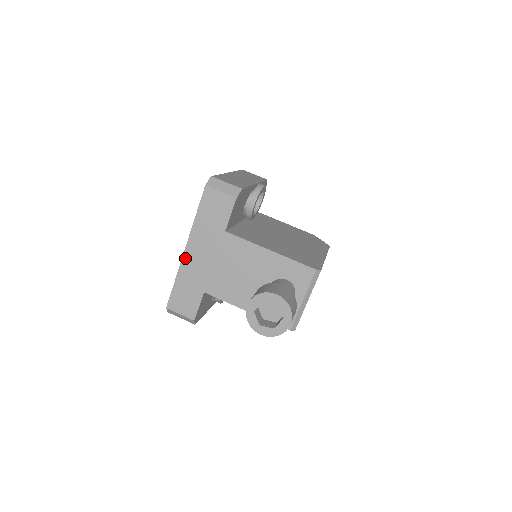
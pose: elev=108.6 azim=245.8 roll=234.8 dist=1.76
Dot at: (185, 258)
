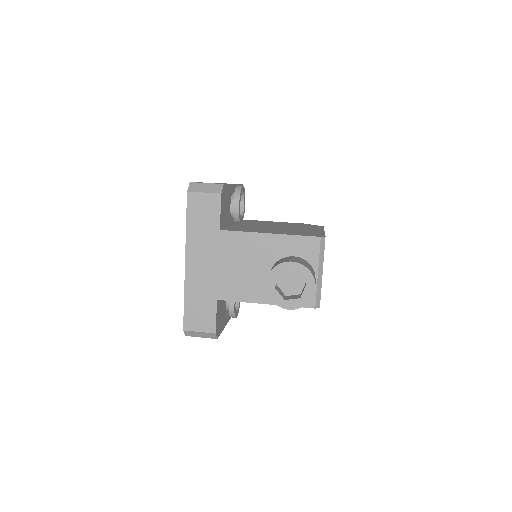
Dot at: (188, 271)
